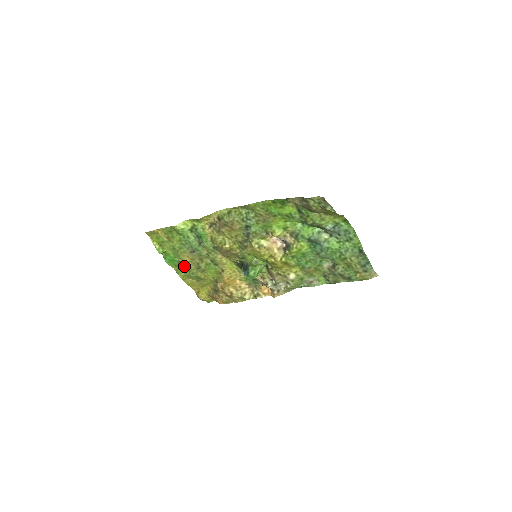
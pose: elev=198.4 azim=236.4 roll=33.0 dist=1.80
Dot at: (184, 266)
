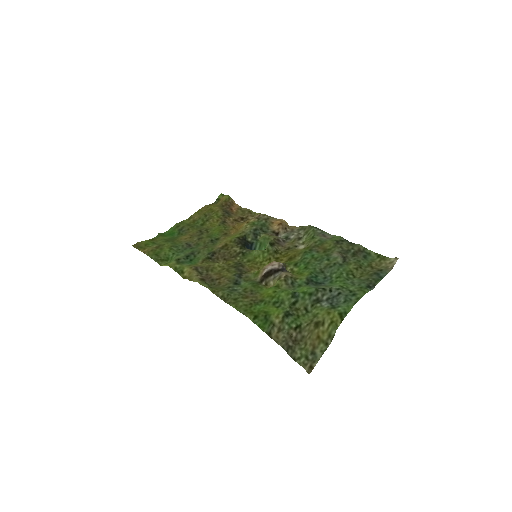
Dot at: (185, 229)
